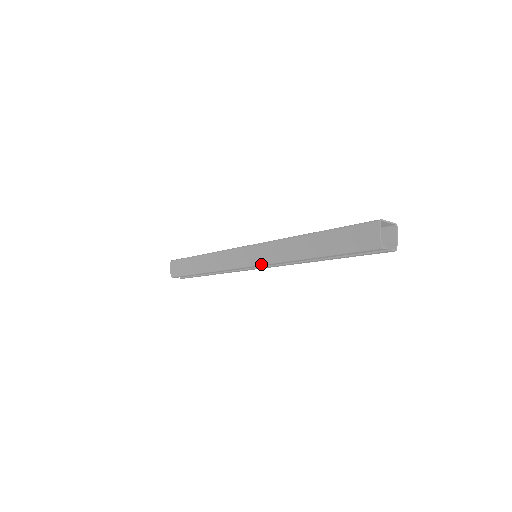
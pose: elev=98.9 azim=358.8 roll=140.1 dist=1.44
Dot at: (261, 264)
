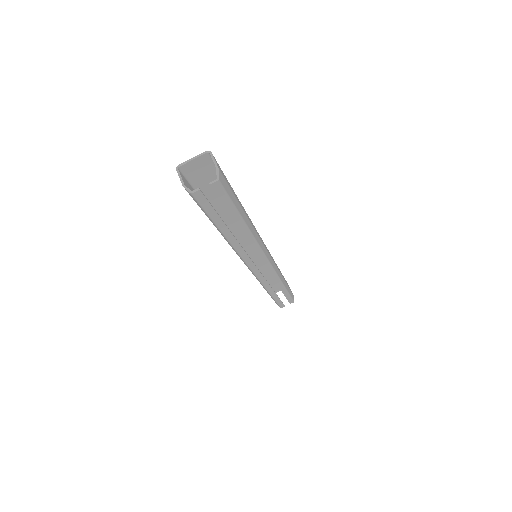
Dot at: (246, 264)
